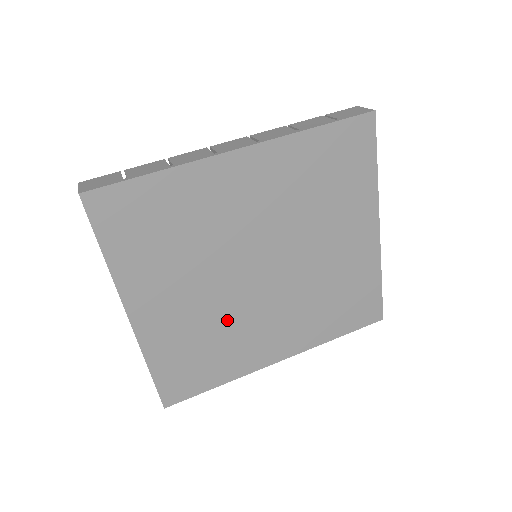
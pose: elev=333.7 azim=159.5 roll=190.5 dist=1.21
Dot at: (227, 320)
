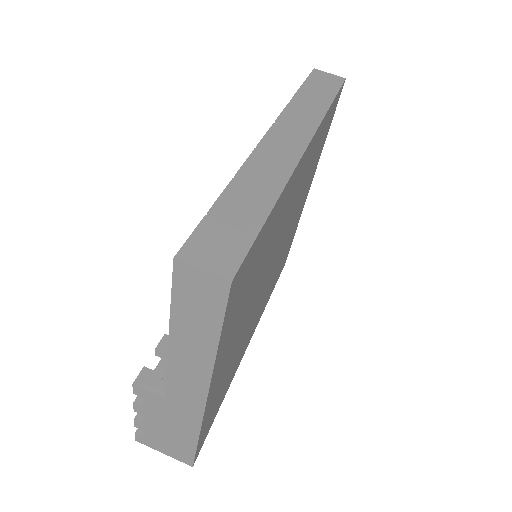
Dot at: (244, 337)
